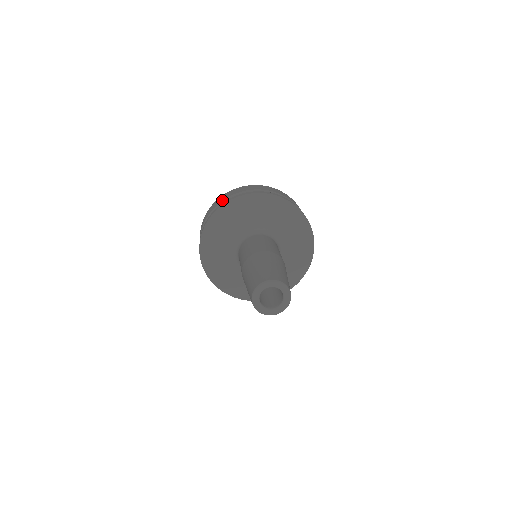
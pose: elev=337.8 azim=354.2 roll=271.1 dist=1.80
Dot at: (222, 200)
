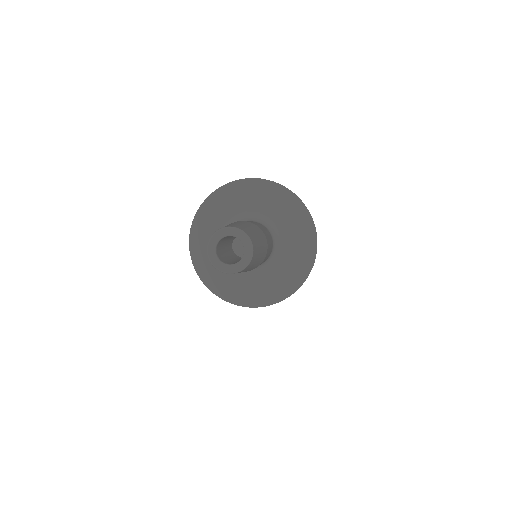
Dot at: occluded
